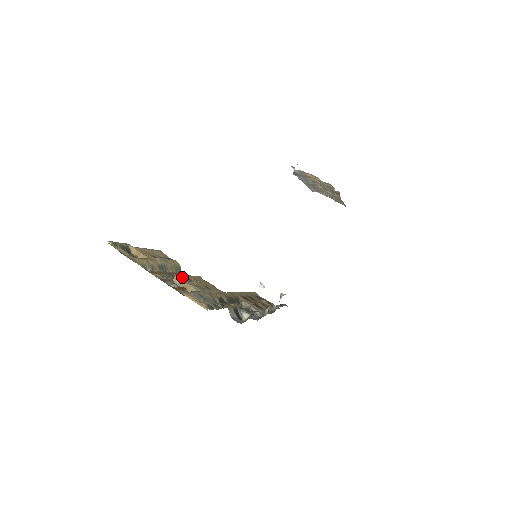
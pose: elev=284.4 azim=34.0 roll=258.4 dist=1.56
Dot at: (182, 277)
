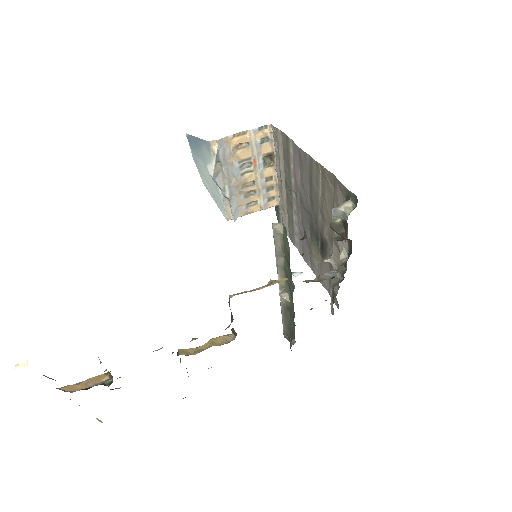
Dot at: occluded
